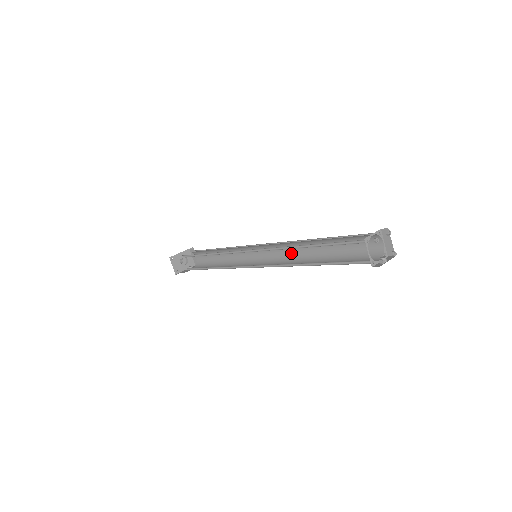
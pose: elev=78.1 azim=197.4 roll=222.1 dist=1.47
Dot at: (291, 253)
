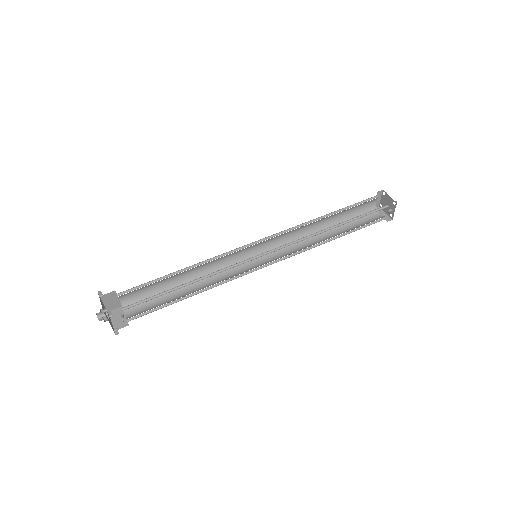
Dot at: (295, 250)
